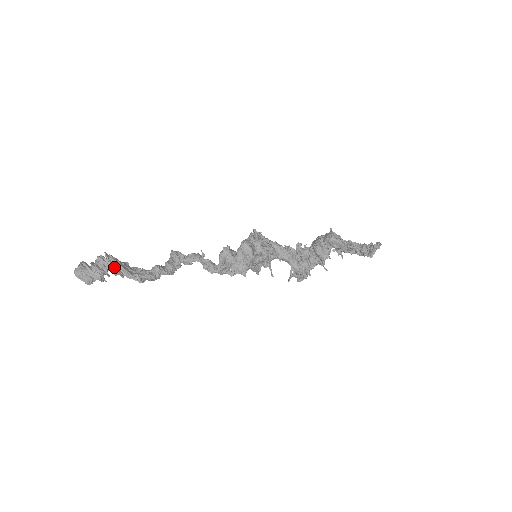
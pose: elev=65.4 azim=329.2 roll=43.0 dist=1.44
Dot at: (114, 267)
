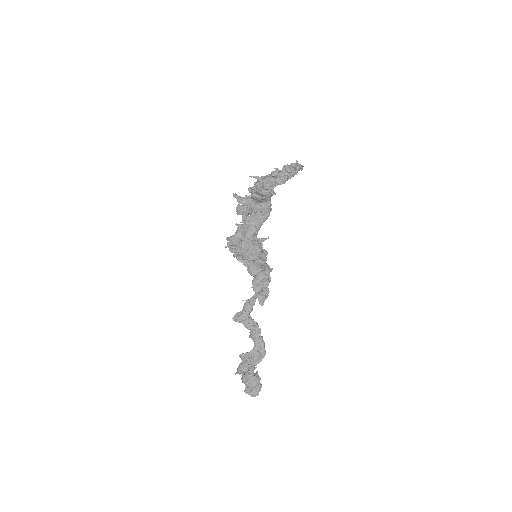
Dot at: (252, 371)
